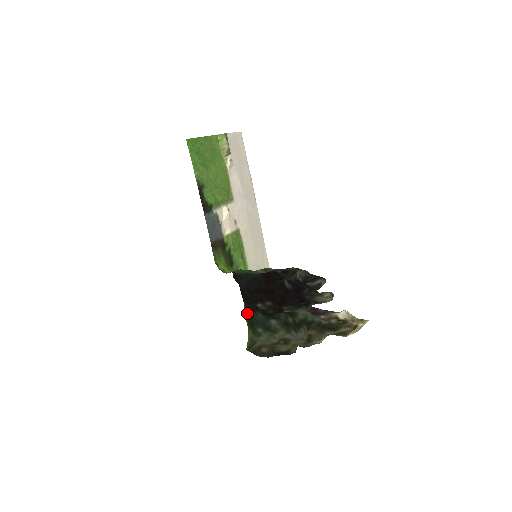
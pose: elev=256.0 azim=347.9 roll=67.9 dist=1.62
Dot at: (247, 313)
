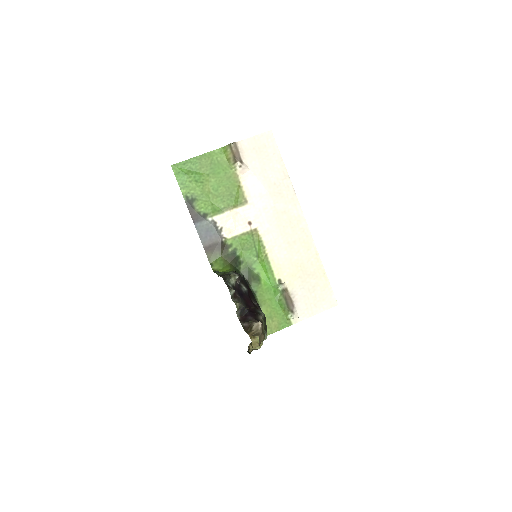
Dot at: occluded
